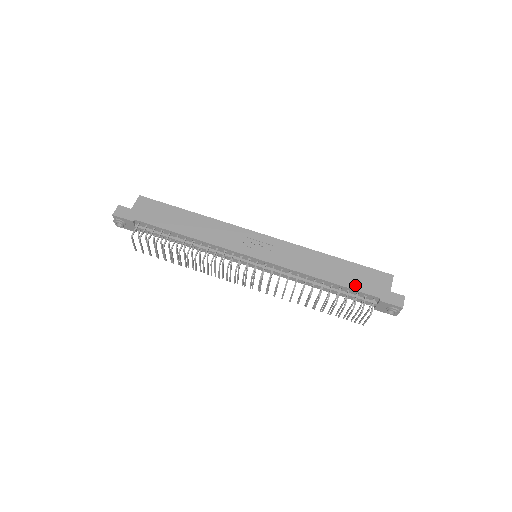
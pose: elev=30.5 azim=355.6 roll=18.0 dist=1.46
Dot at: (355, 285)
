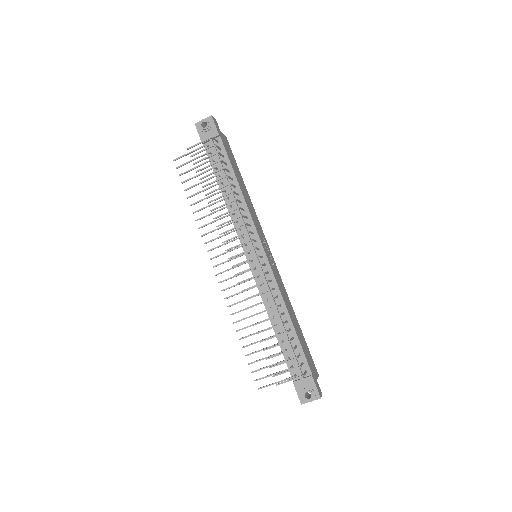
Dot at: (303, 348)
